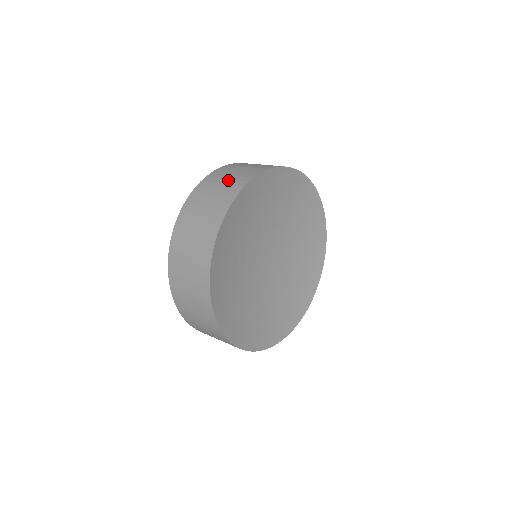
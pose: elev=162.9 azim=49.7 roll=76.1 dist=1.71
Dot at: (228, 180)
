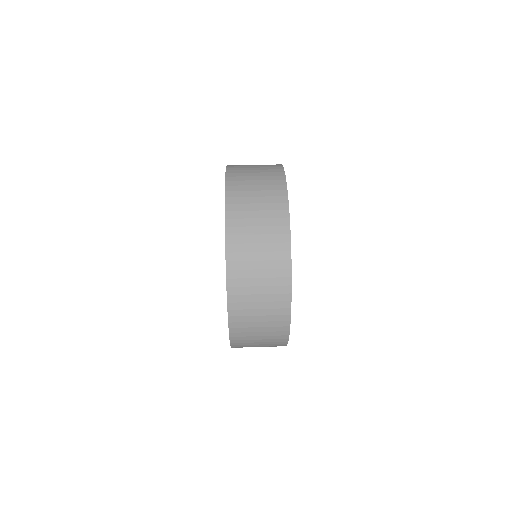
Dot at: (261, 204)
